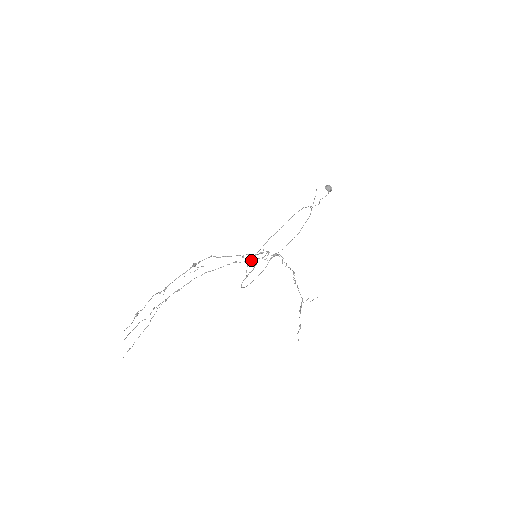
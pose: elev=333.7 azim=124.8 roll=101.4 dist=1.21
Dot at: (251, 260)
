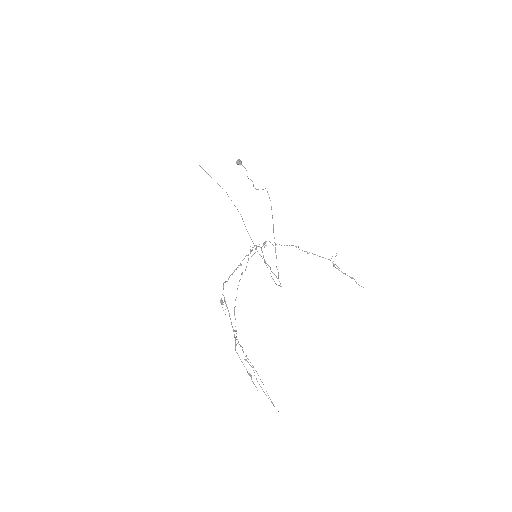
Dot at: occluded
